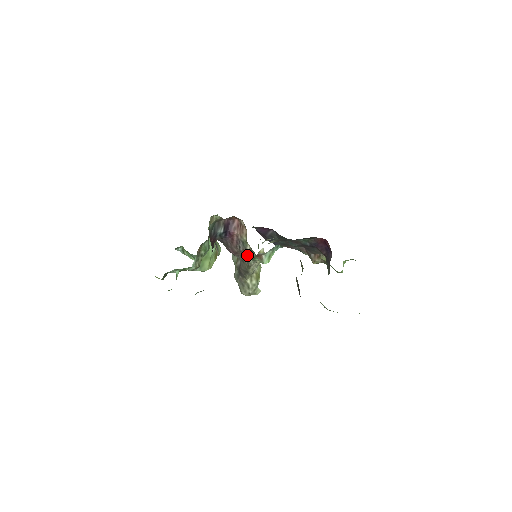
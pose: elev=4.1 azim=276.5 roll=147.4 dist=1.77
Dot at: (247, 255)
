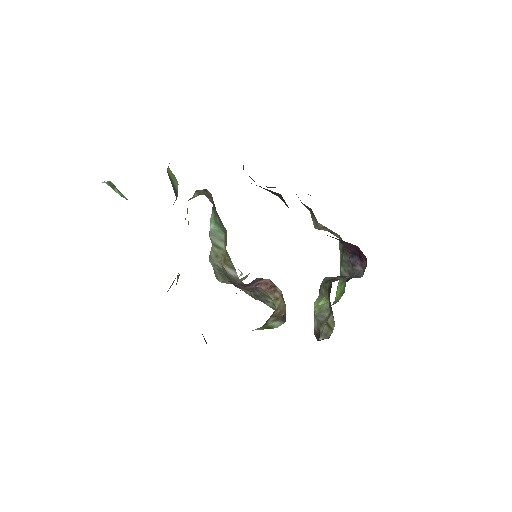
Dot at: (261, 300)
